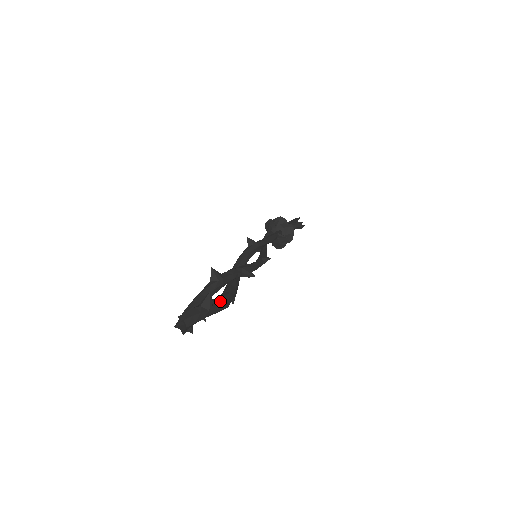
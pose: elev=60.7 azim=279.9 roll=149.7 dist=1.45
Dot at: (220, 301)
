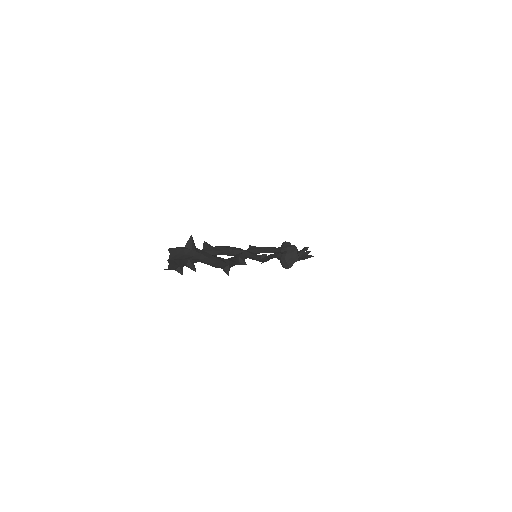
Dot at: (205, 252)
